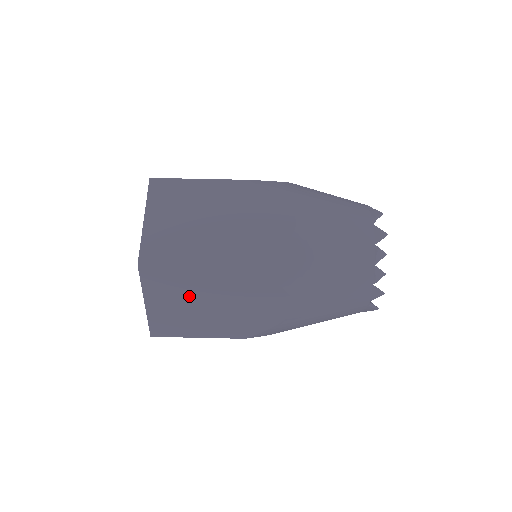
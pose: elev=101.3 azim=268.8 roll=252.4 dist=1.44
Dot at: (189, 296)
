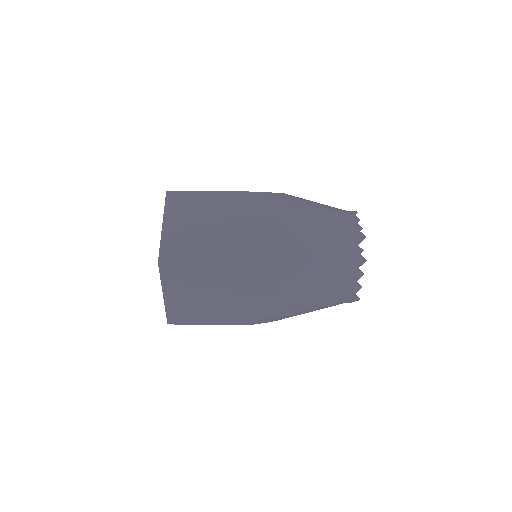
Dot at: (201, 218)
